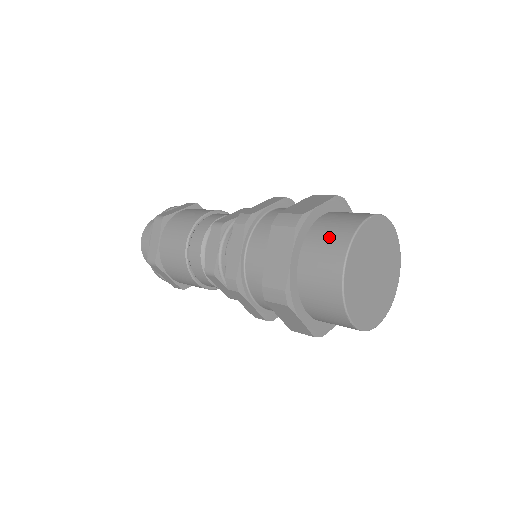
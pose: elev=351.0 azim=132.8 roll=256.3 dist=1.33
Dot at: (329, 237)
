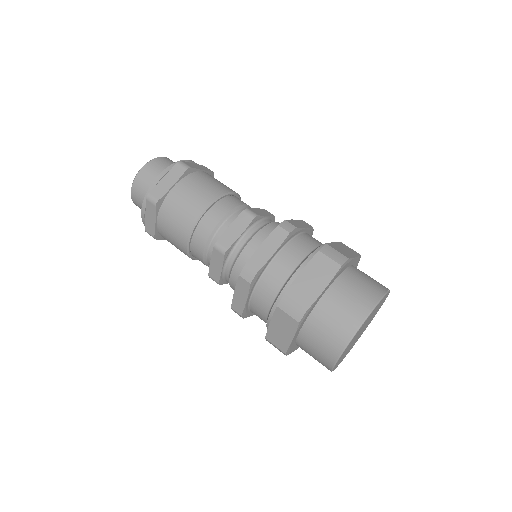
Dot at: (328, 332)
